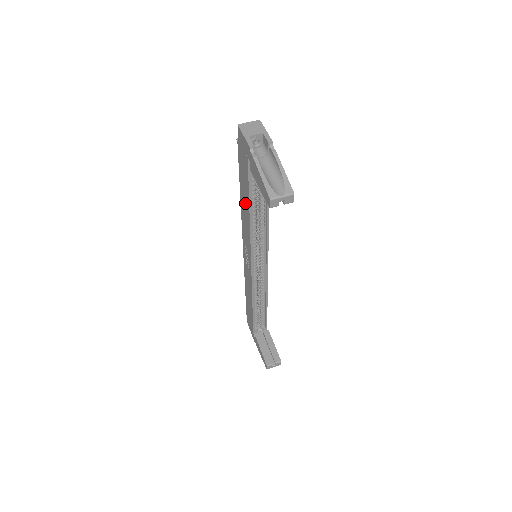
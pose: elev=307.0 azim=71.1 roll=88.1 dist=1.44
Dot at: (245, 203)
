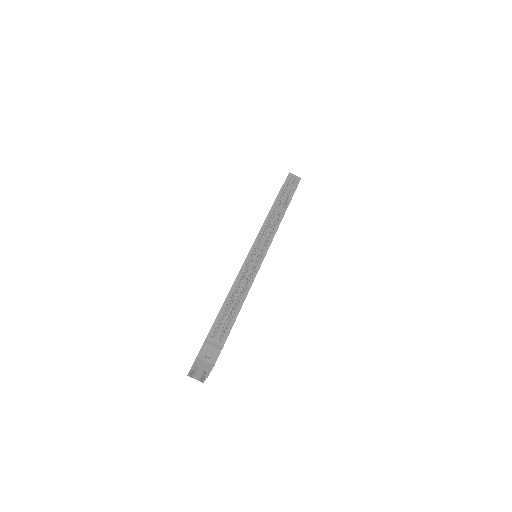
Dot at: occluded
